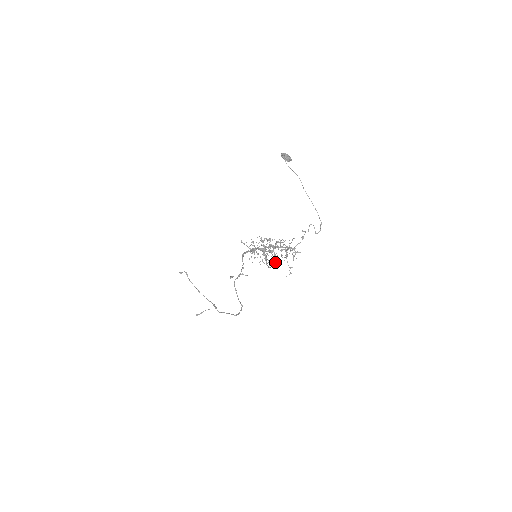
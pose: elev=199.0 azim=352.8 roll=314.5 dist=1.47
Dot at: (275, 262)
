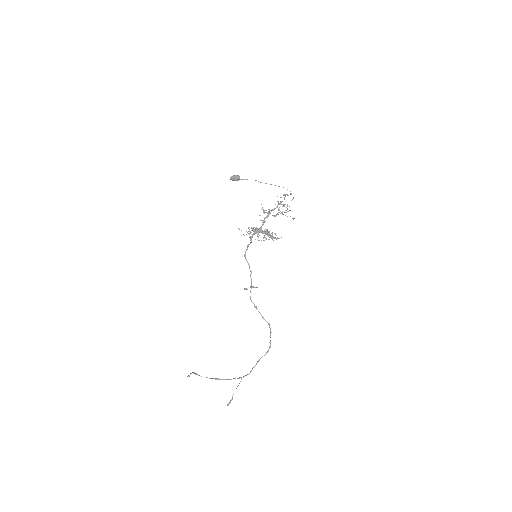
Dot at: (275, 238)
